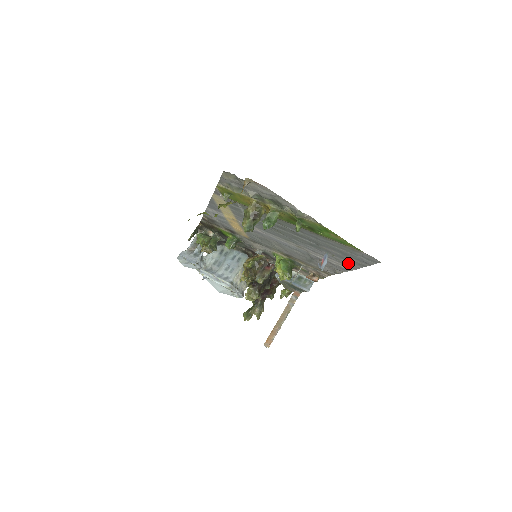
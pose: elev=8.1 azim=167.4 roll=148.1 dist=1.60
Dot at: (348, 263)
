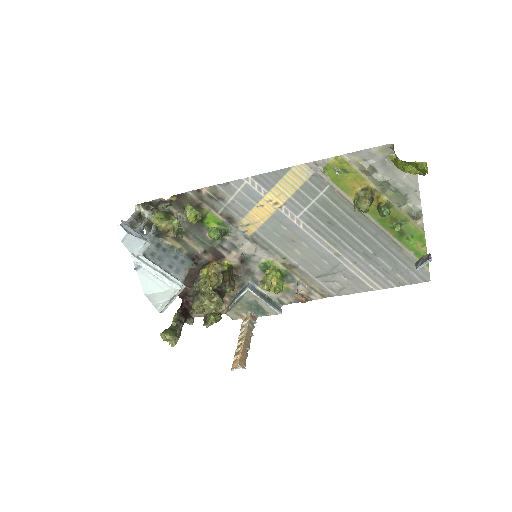
Dot at: (385, 280)
